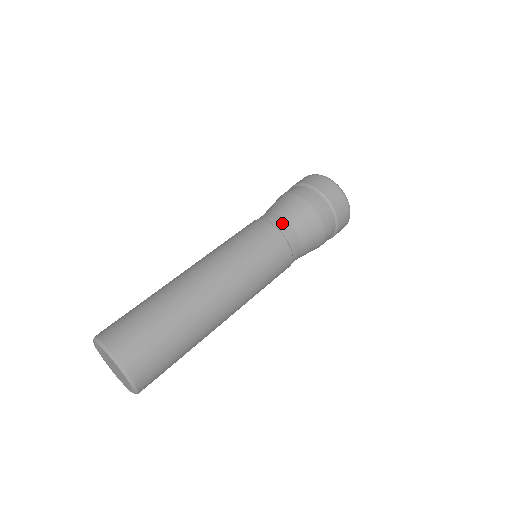
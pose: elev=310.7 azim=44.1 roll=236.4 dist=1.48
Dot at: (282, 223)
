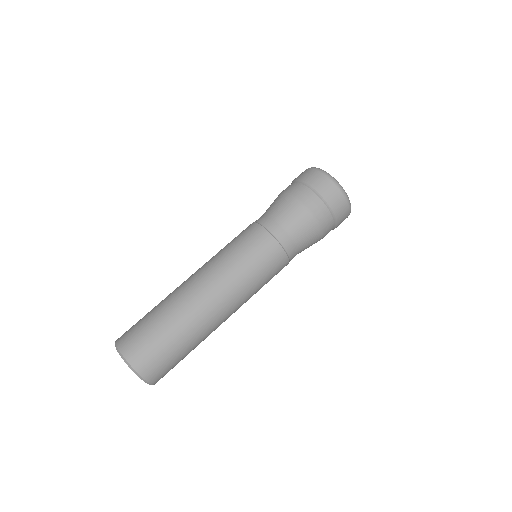
Dot at: (274, 225)
